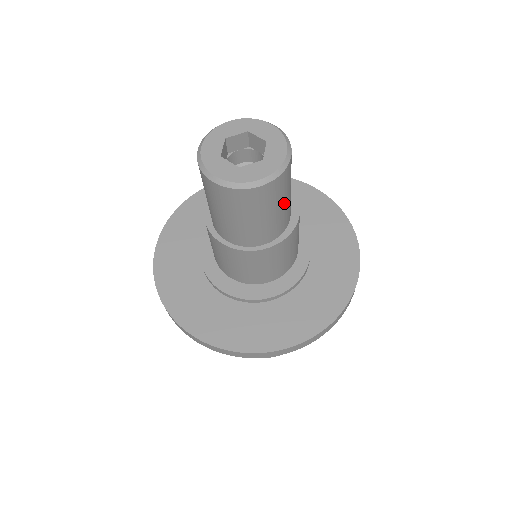
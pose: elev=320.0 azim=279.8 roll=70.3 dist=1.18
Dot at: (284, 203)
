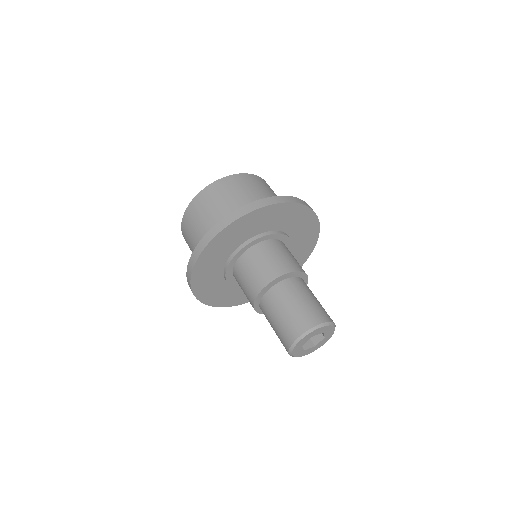
Dot at: occluded
